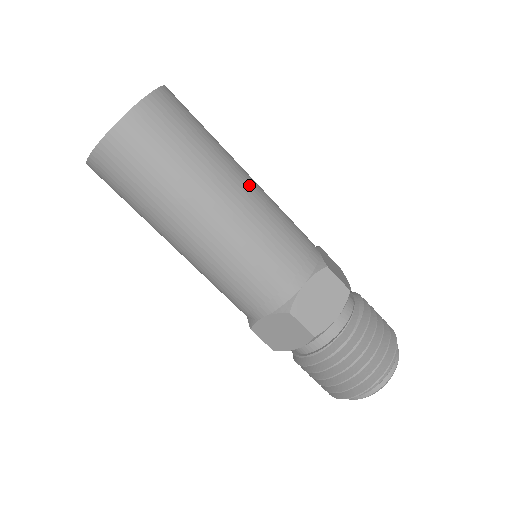
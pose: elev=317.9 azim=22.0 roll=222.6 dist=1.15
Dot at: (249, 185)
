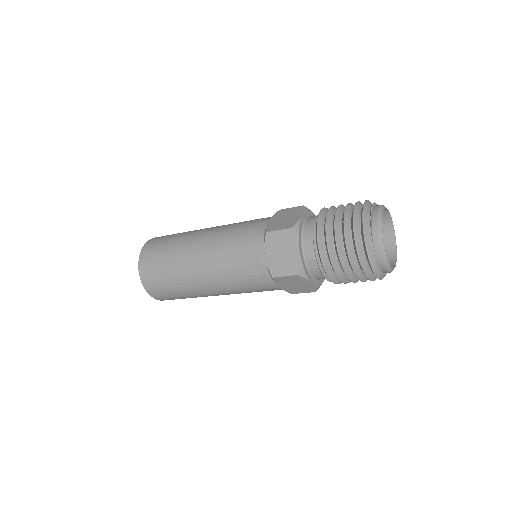
Dot at: occluded
